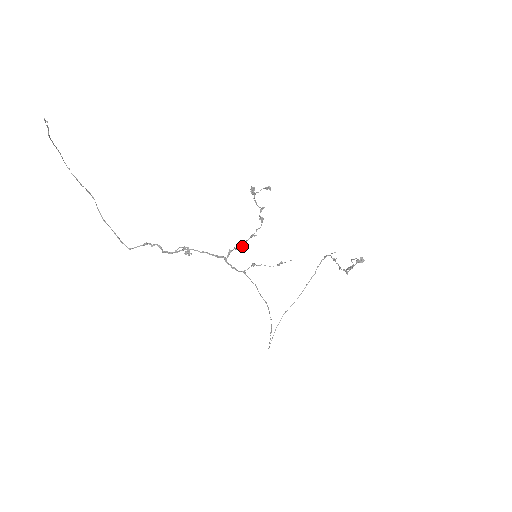
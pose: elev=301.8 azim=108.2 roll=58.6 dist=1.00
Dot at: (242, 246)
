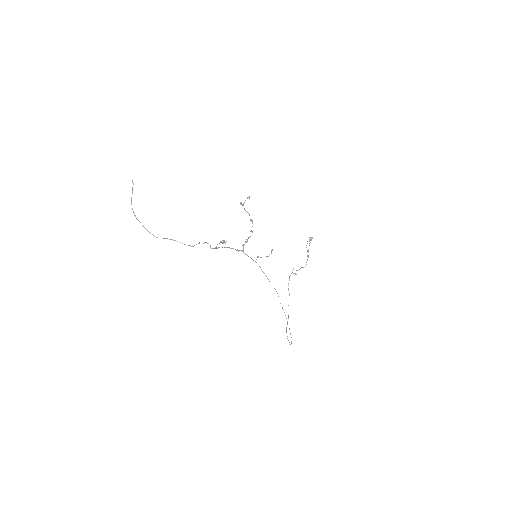
Dot at: occluded
